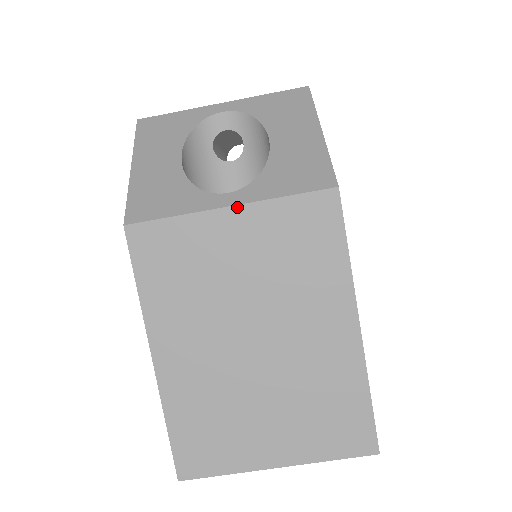
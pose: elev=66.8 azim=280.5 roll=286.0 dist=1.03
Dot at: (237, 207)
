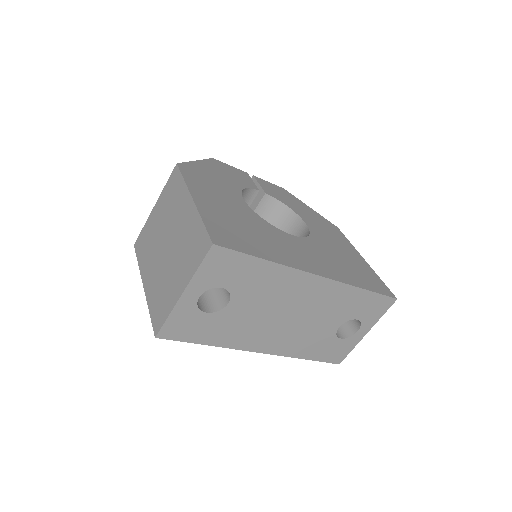
Dot at: (156, 204)
